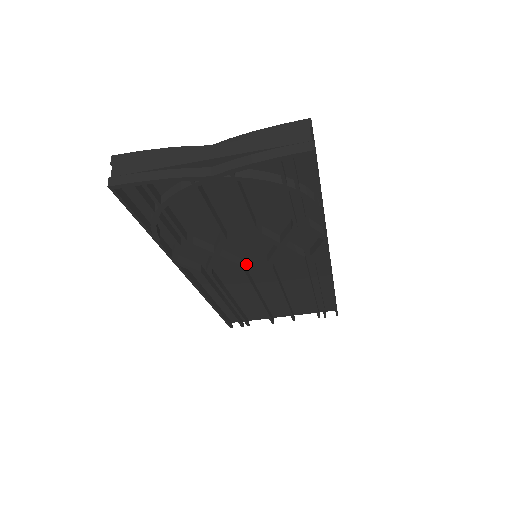
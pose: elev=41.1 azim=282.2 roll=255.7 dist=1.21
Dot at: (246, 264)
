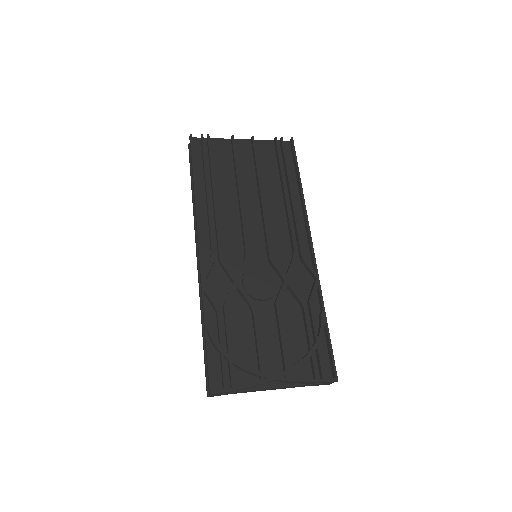
Dot at: occluded
